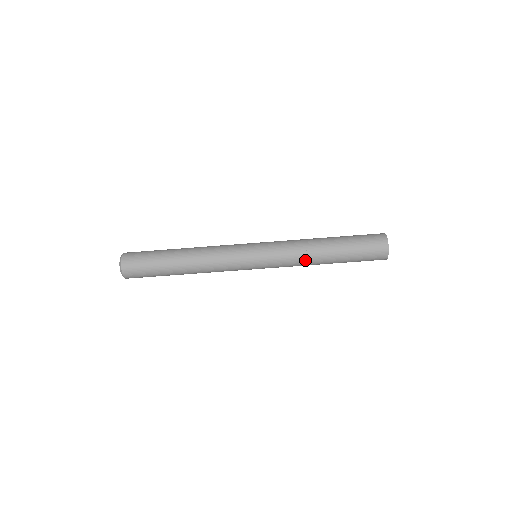
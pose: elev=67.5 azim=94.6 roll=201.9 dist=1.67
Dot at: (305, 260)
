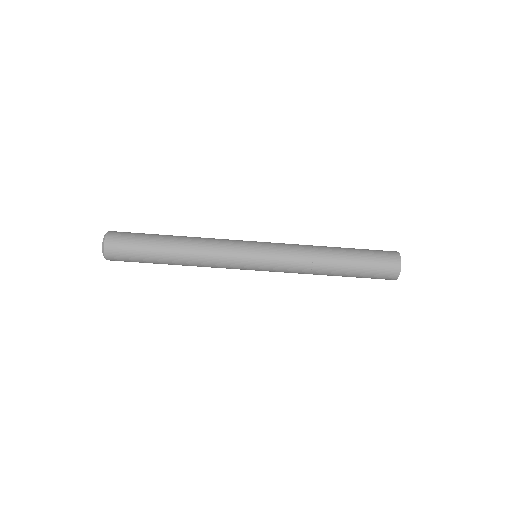
Dot at: (311, 259)
